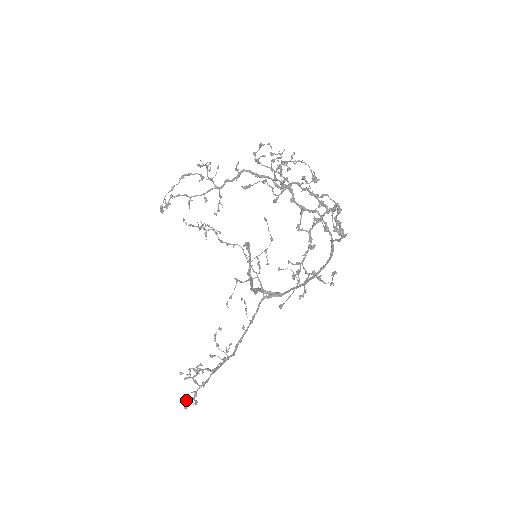
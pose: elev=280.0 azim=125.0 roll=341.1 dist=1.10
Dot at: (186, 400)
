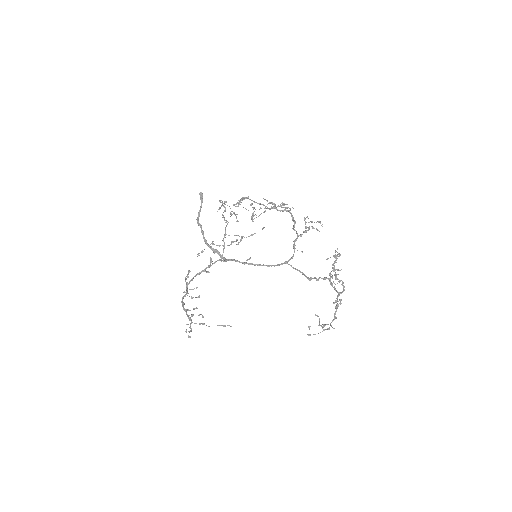
Dot at: (189, 332)
